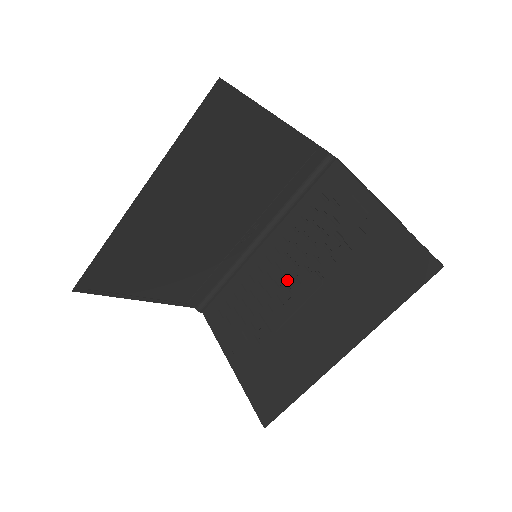
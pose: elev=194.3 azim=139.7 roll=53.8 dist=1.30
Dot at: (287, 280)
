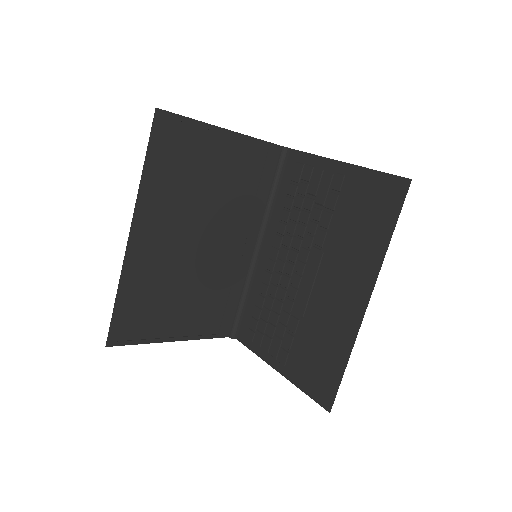
Dot at: (293, 268)
